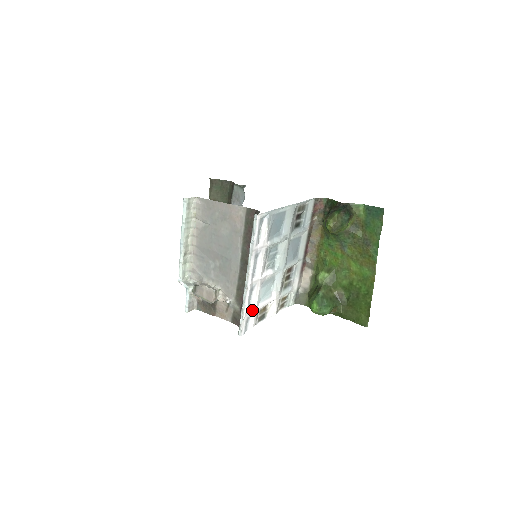
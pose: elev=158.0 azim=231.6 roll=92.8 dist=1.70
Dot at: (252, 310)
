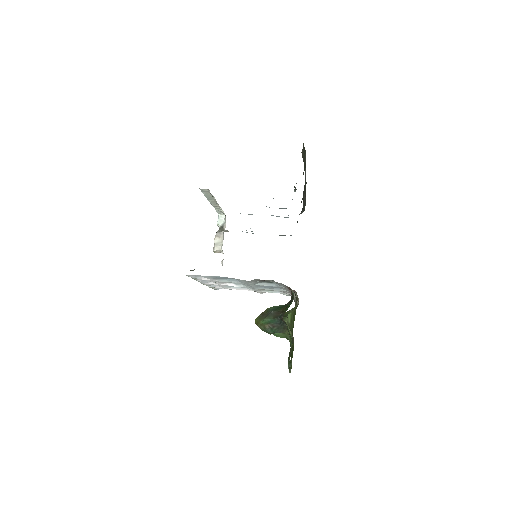
Dot at: (221, 287)
